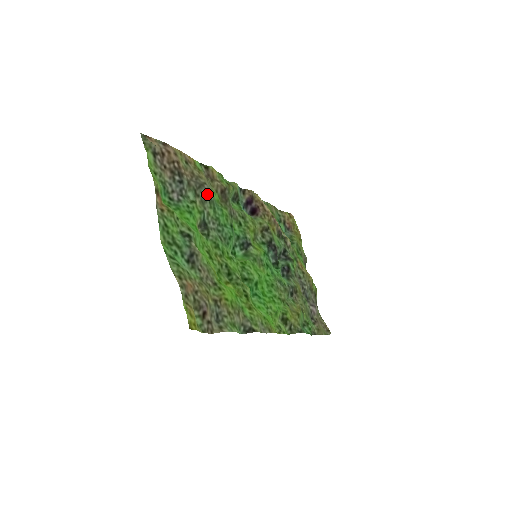
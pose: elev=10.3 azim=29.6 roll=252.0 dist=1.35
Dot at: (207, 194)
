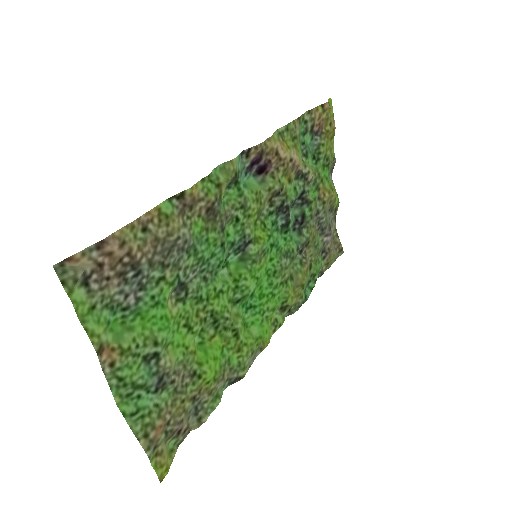
Dot at: (182, 247)
